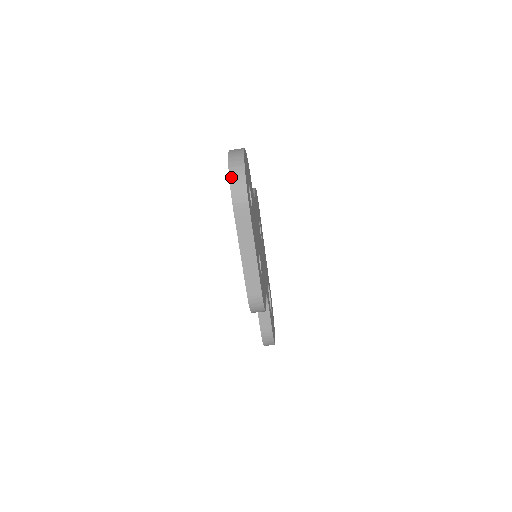
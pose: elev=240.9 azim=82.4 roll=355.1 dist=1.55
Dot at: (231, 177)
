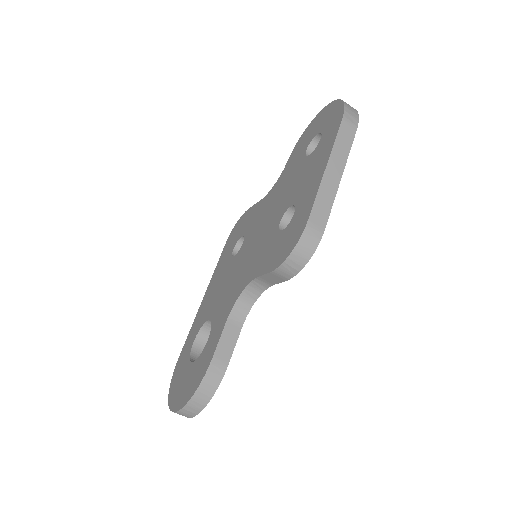
Dot at: (345, 102)
